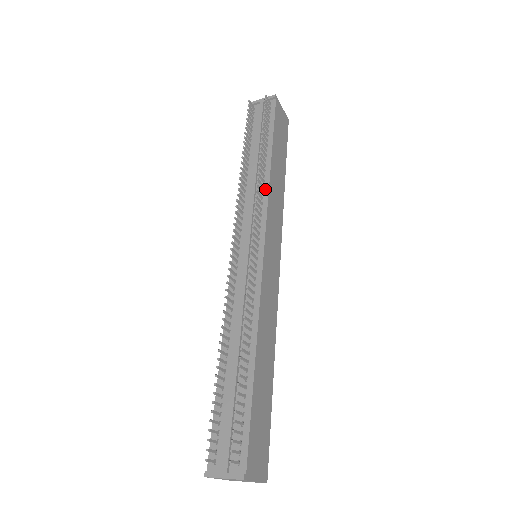
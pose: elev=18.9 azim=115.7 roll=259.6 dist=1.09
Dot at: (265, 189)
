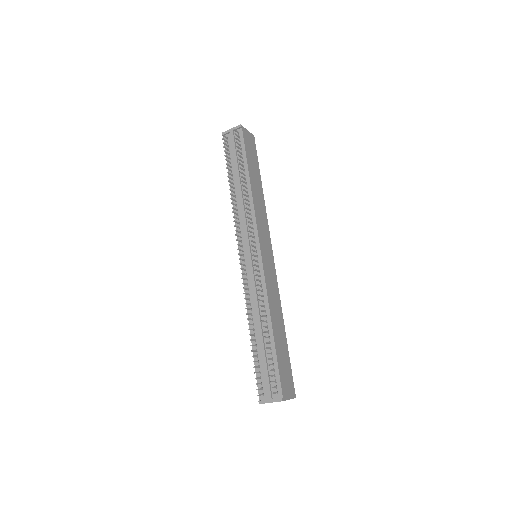
Dot at: (251, 207)
